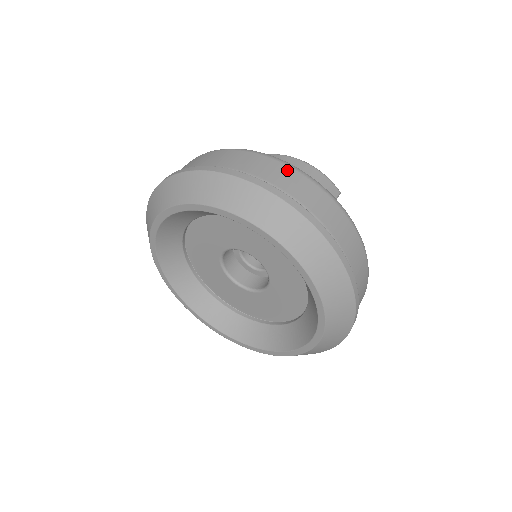
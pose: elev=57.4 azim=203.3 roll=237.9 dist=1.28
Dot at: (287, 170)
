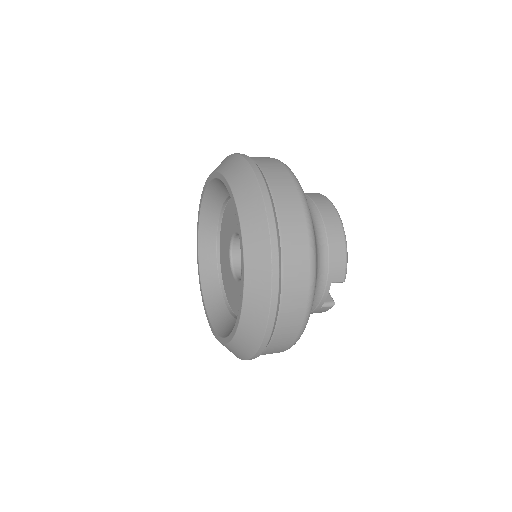
Dot at: (304, 238)
